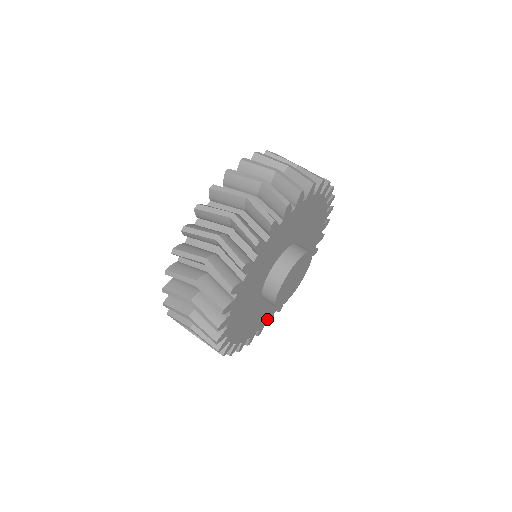
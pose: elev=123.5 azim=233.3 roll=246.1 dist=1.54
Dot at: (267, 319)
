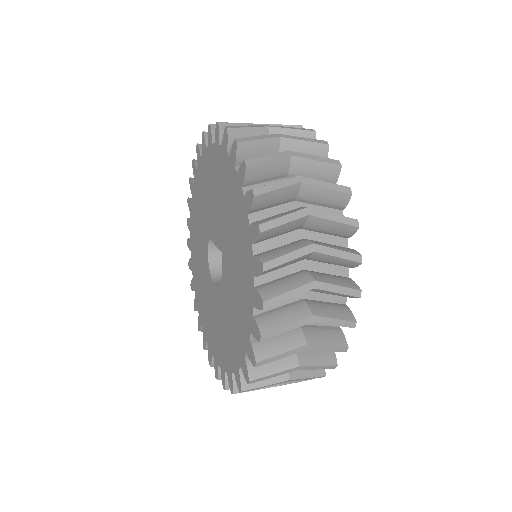
Dot at: occluded
